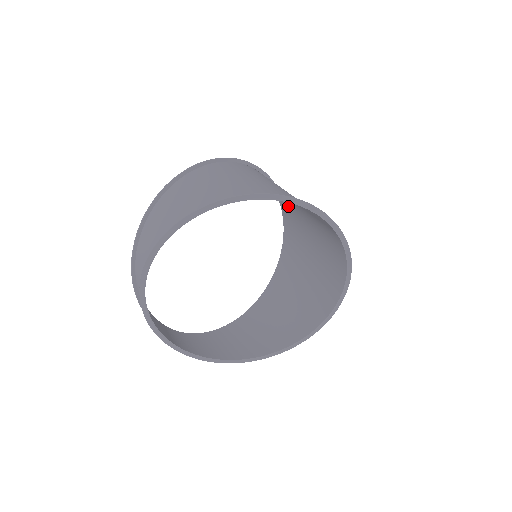
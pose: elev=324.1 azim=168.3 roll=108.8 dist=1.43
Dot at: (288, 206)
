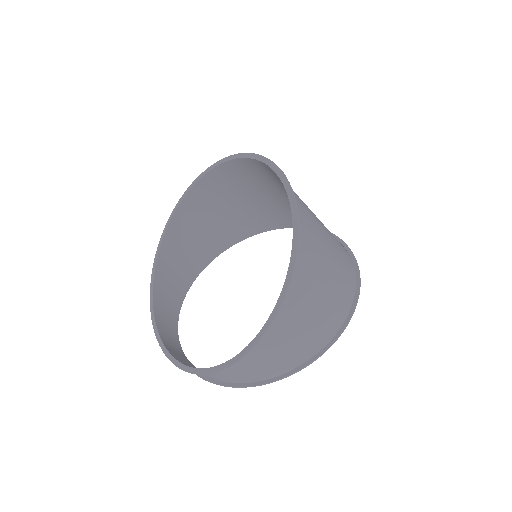
Dot at: occluded
